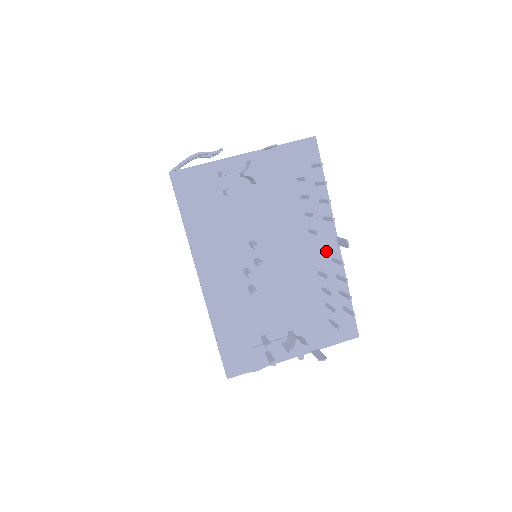
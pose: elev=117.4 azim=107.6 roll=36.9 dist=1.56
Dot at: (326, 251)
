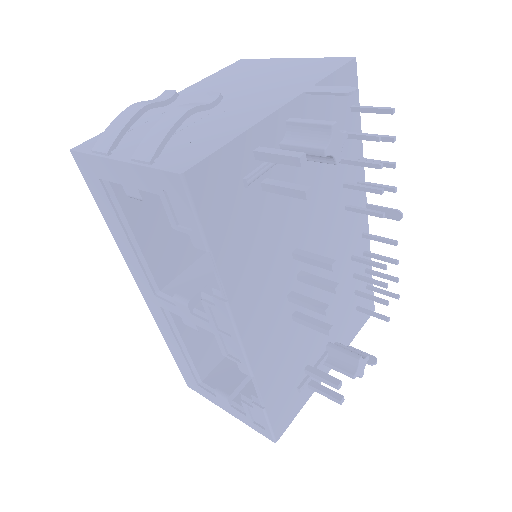
Dot at: (358, 227)
